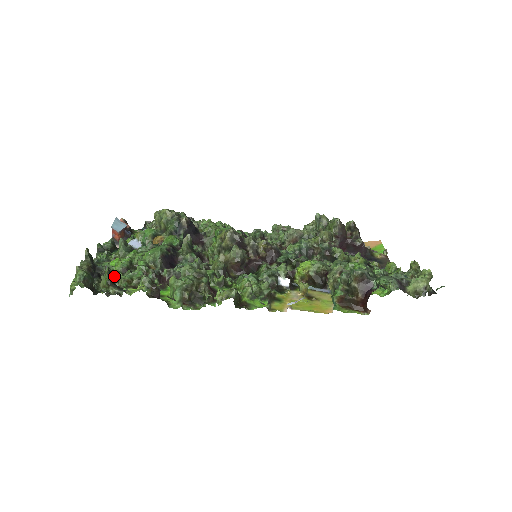
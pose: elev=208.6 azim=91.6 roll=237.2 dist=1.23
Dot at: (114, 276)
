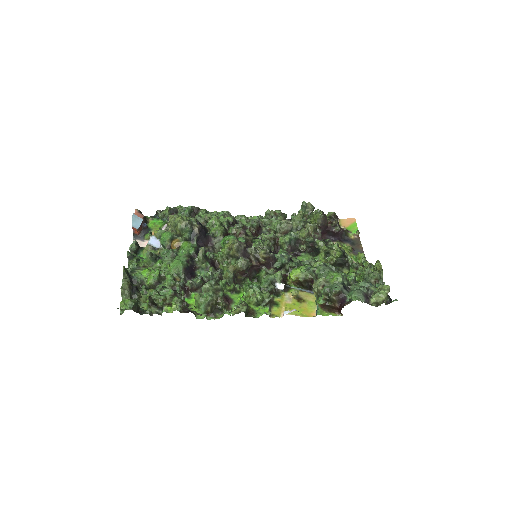
Dot at: (152, 296)
